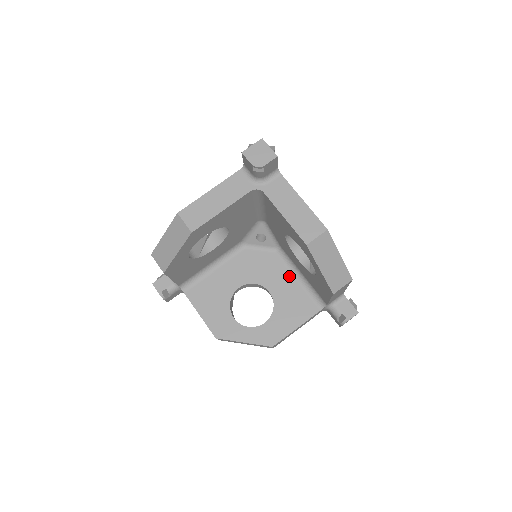
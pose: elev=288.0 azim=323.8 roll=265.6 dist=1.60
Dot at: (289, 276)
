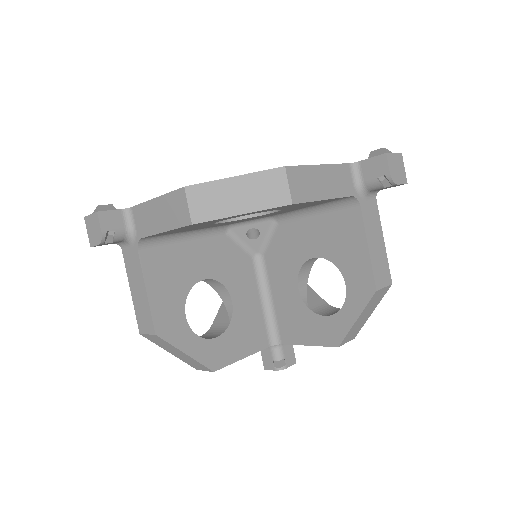
Dot at: (255, 292)
